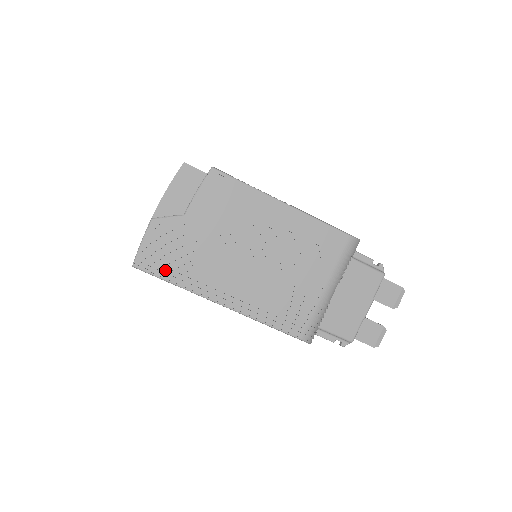
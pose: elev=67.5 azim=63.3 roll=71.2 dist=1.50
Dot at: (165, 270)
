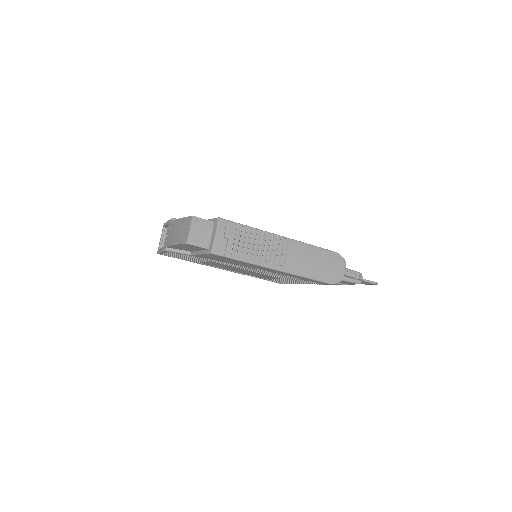
Dot at: occluded
